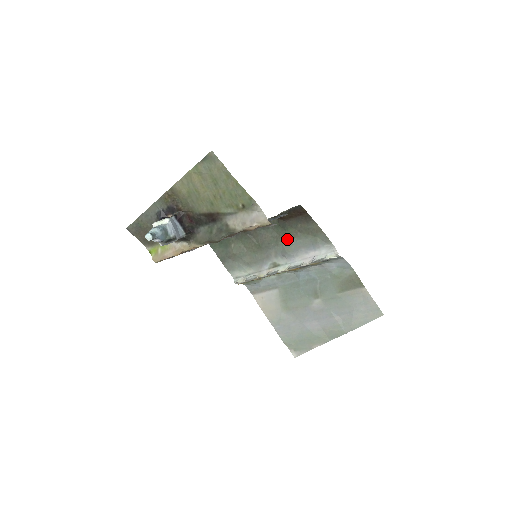
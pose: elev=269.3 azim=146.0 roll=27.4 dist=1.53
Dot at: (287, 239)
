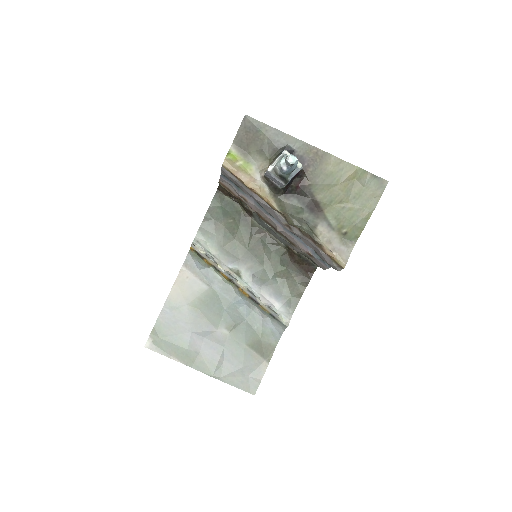
Dot at: (272, 270)
